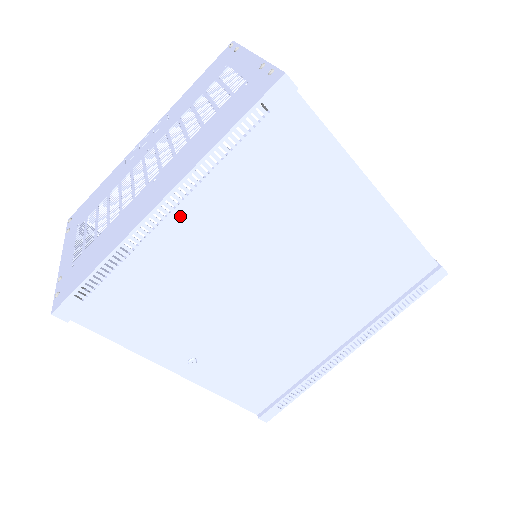
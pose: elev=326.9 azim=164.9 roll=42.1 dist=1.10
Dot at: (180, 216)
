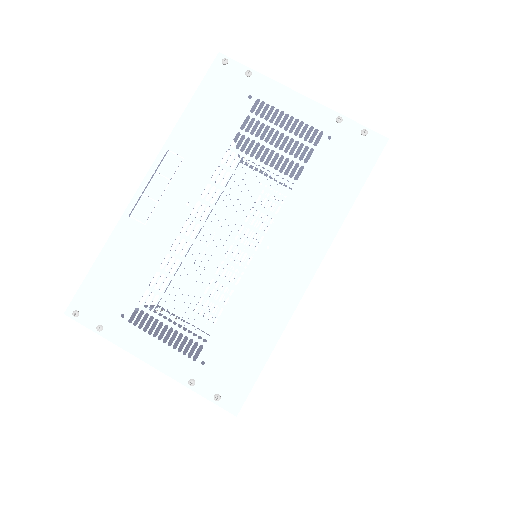
Dot at: occluded
